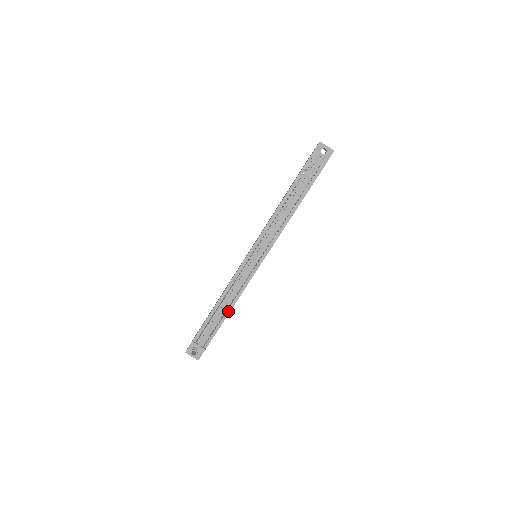
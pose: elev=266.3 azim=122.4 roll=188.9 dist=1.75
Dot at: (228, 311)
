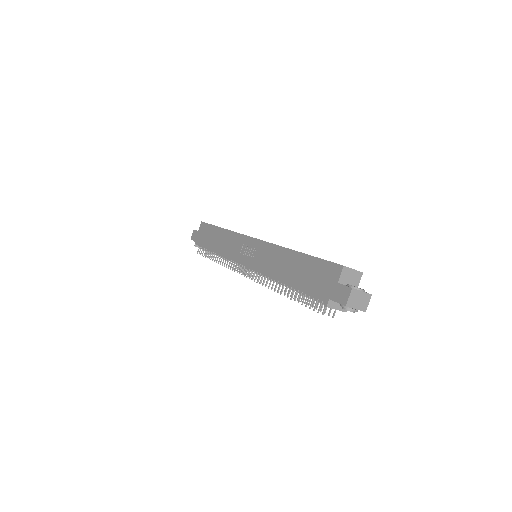
Dot at: occluded
